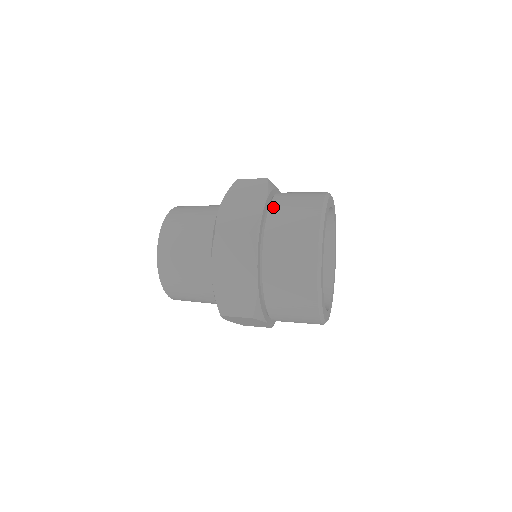
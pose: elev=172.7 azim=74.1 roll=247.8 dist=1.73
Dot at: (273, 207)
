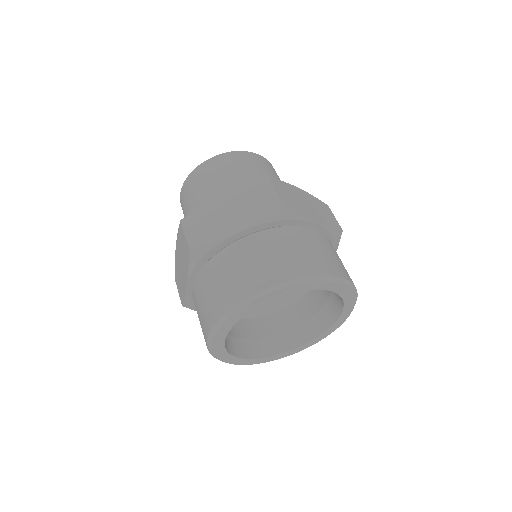
Dot at: (193, 292)
